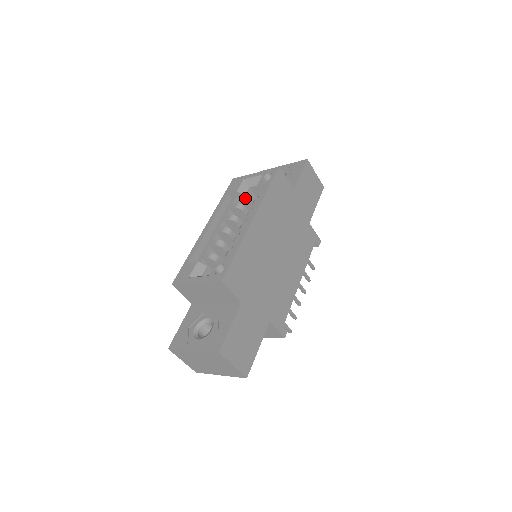
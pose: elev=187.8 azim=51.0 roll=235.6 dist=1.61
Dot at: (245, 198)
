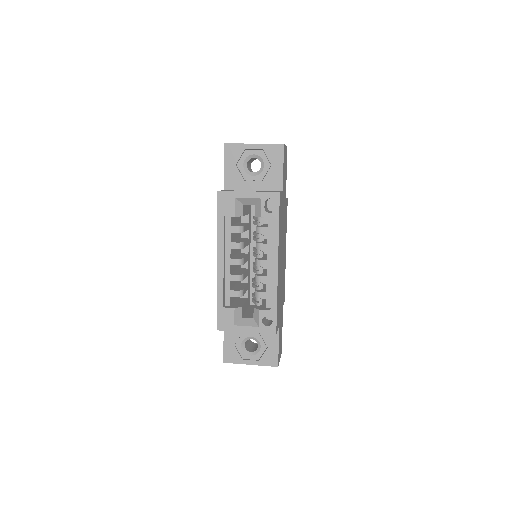
Dot at: occluded
